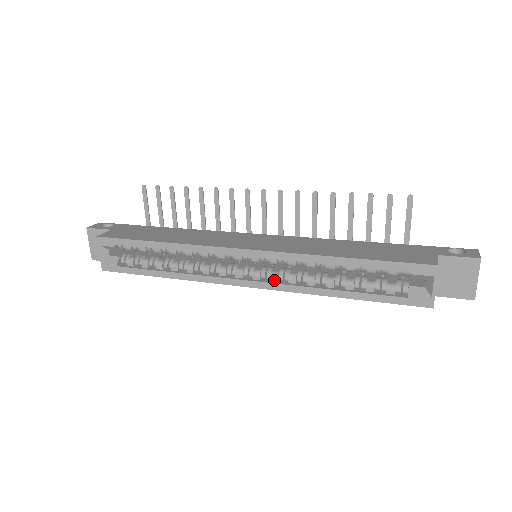
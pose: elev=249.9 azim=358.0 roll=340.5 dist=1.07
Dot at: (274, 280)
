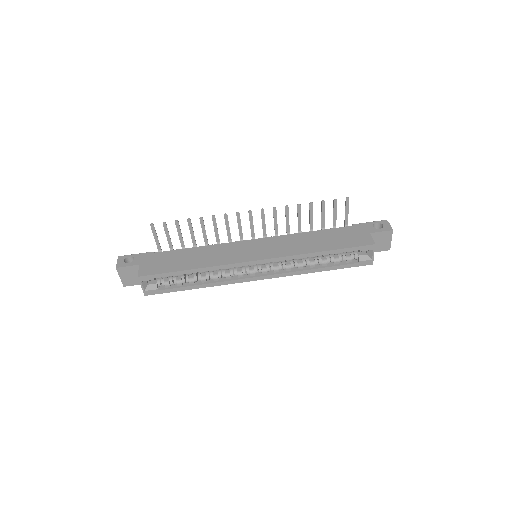
Dot at: (277, 272)
